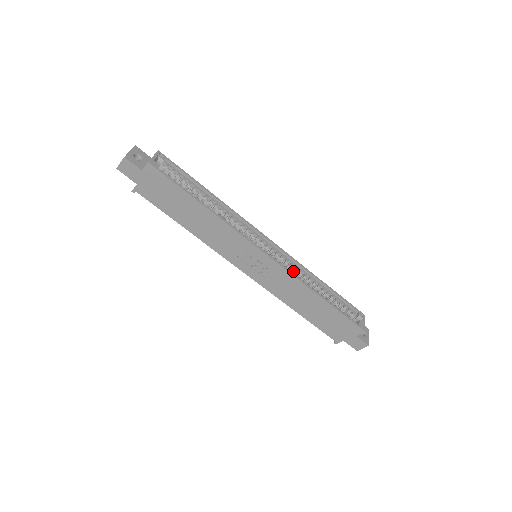
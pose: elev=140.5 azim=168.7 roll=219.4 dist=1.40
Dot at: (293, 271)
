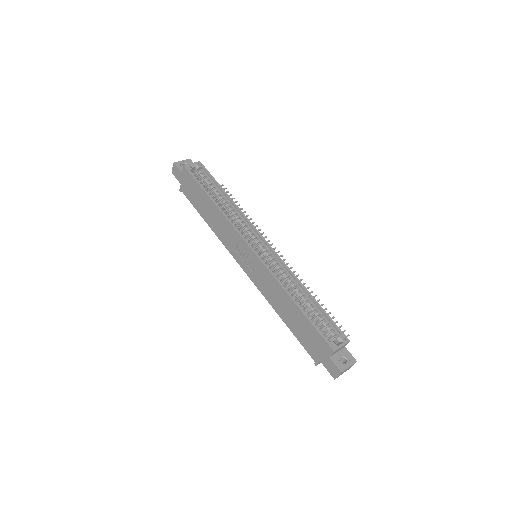
Dot at: (280, 273)
